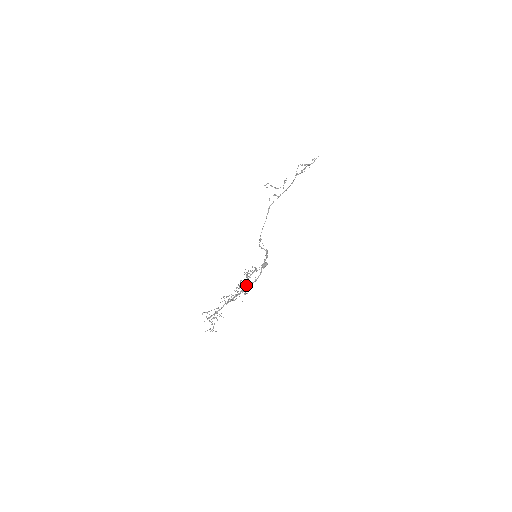
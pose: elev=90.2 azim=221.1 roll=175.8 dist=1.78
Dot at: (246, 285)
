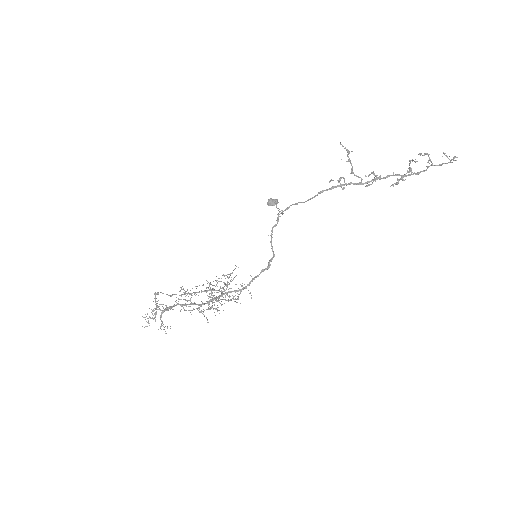
Dot at: (219, 300)
